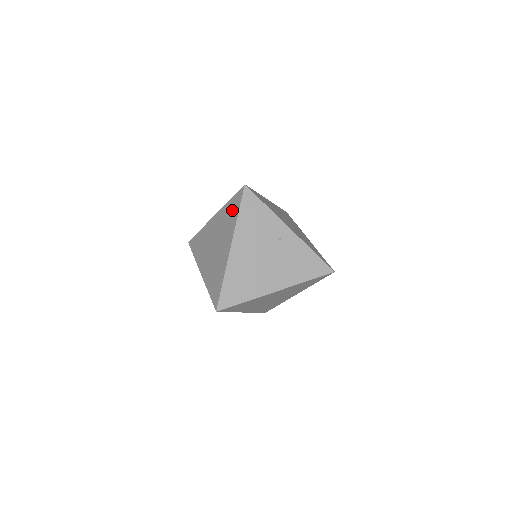
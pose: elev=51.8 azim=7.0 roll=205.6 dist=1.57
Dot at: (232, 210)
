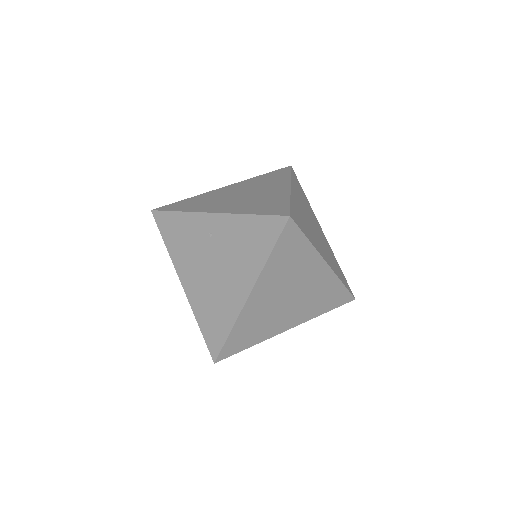
Dot at: occluded
